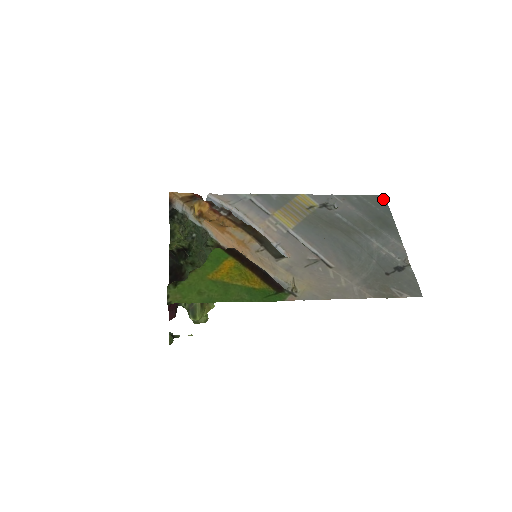
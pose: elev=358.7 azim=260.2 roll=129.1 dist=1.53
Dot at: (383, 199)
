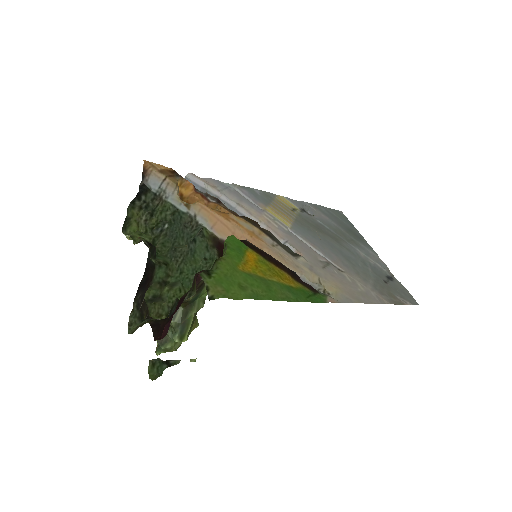
Dot at: (343, 214)
